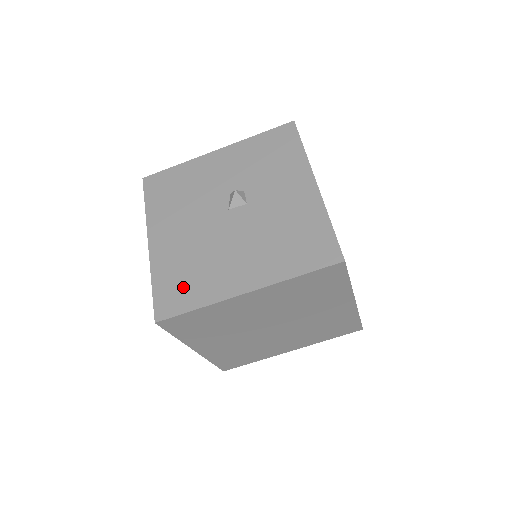
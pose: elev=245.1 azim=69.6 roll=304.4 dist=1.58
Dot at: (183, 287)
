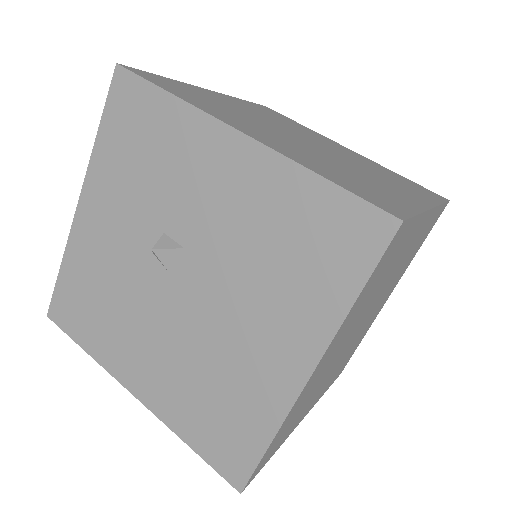
Dot at: (225, 426)
